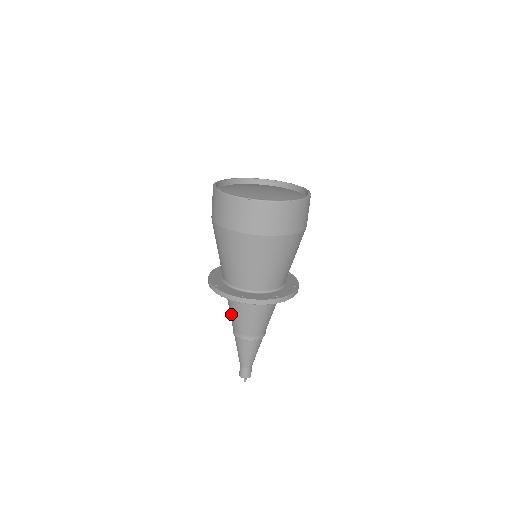
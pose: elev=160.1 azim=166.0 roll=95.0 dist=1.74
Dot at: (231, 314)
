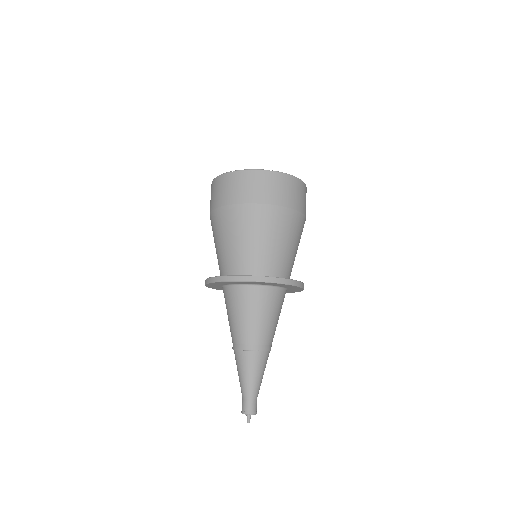
Dot at: occluded
